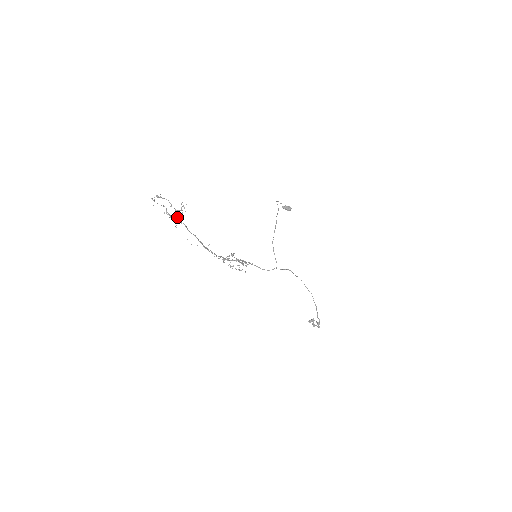
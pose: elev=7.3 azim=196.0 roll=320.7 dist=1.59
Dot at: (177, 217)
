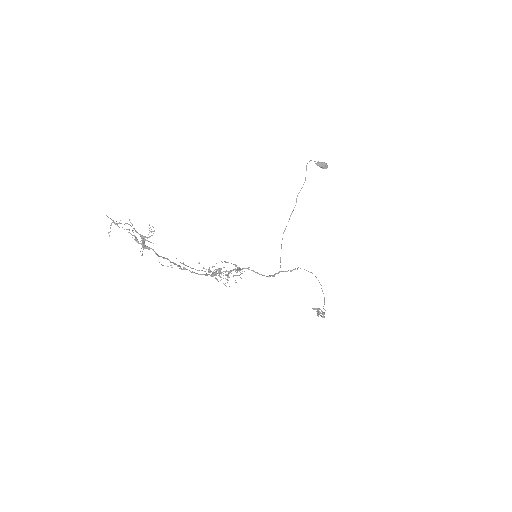
Dot at: (143, 244)
